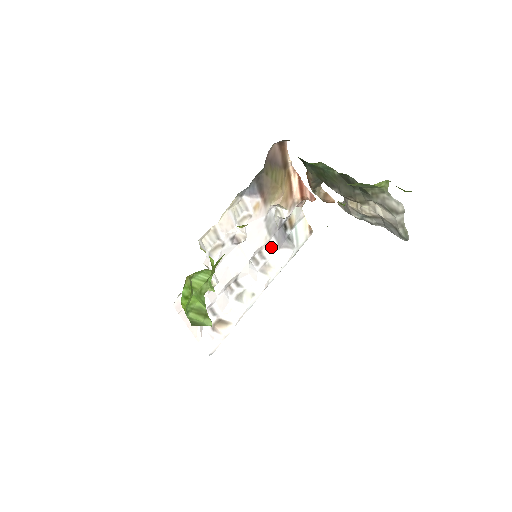
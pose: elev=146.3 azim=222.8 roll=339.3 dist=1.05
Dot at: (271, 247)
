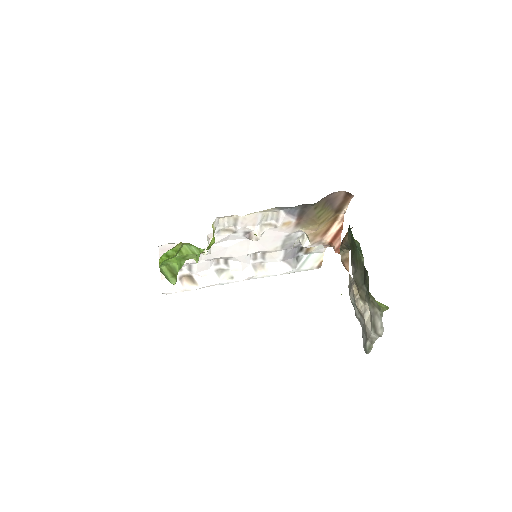
Dot at: (276, 255)
